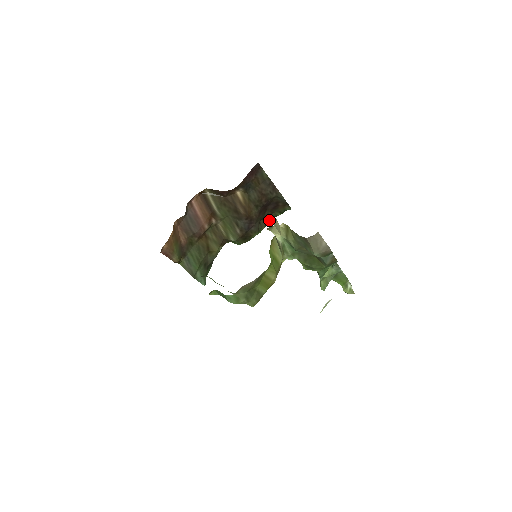
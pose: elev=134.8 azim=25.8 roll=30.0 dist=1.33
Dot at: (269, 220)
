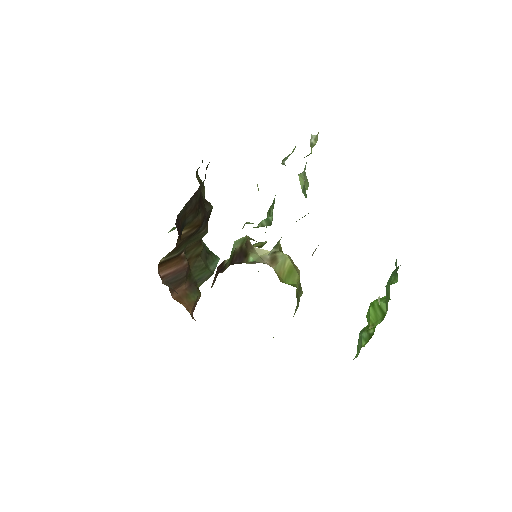
Dot at: (197, 175)
